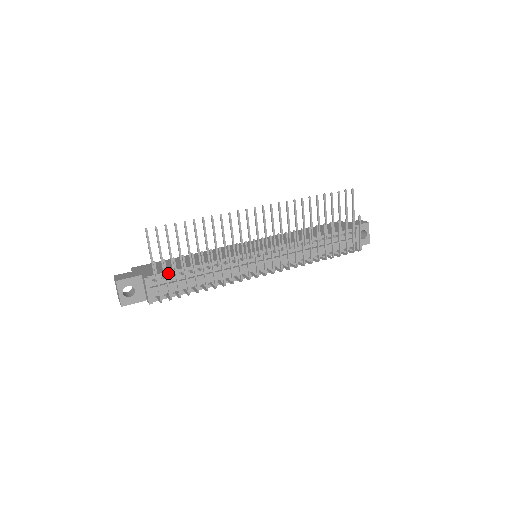
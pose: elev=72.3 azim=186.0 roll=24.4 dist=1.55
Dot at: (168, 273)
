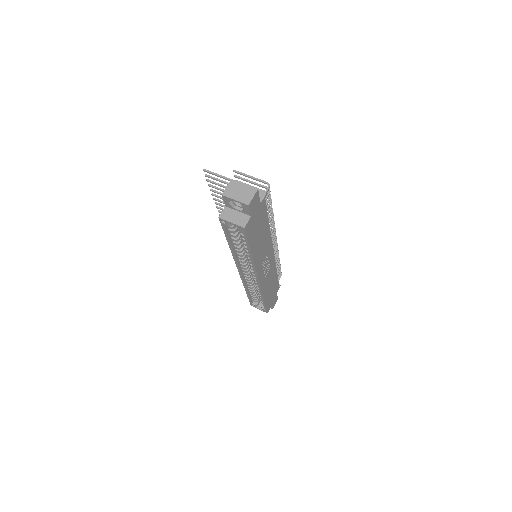
Dot at: occluded
